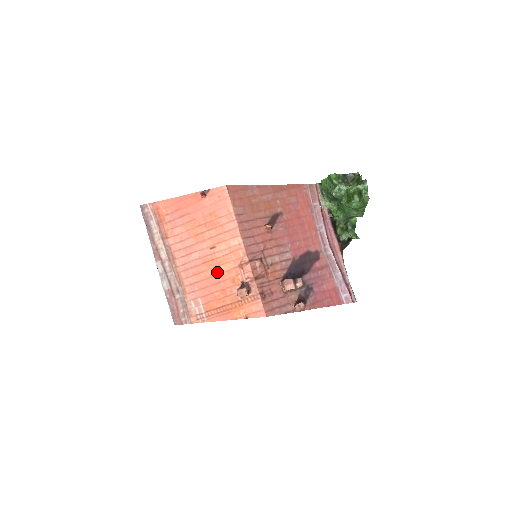
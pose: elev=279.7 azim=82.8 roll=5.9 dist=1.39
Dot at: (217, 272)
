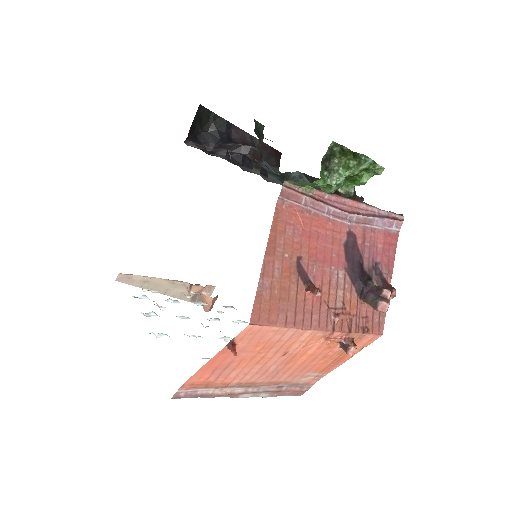
Dot at: (307, 357)
